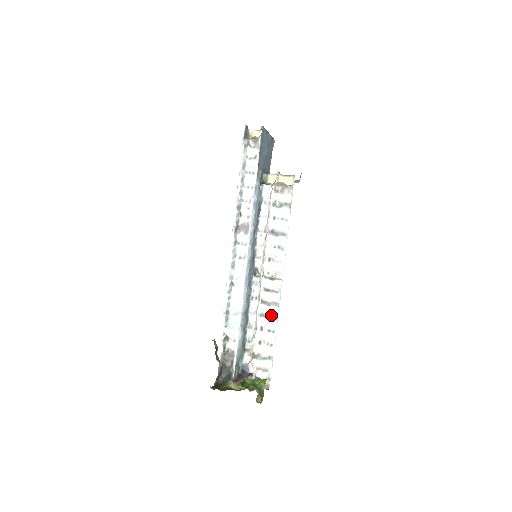
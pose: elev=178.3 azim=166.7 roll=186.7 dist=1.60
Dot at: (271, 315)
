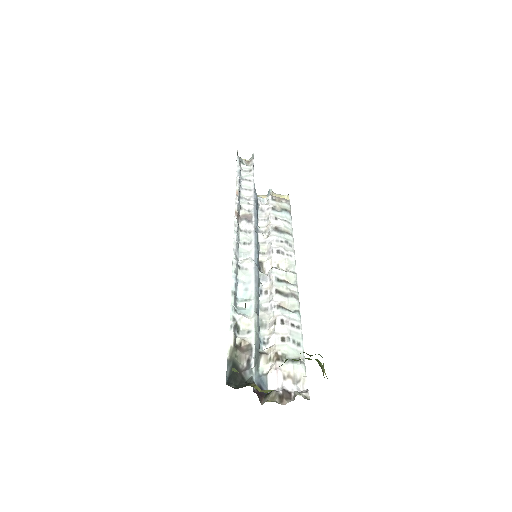
Dot at: (291, 308)
